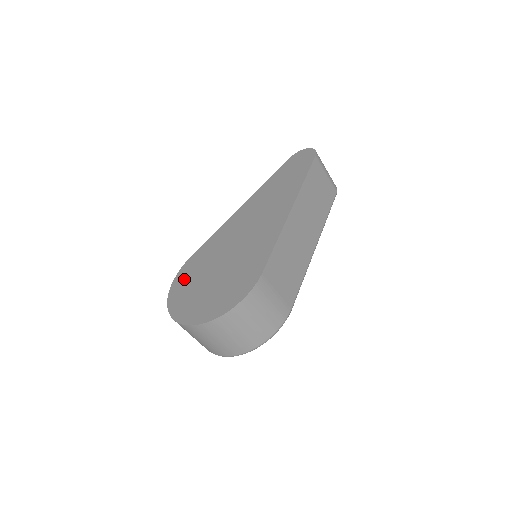
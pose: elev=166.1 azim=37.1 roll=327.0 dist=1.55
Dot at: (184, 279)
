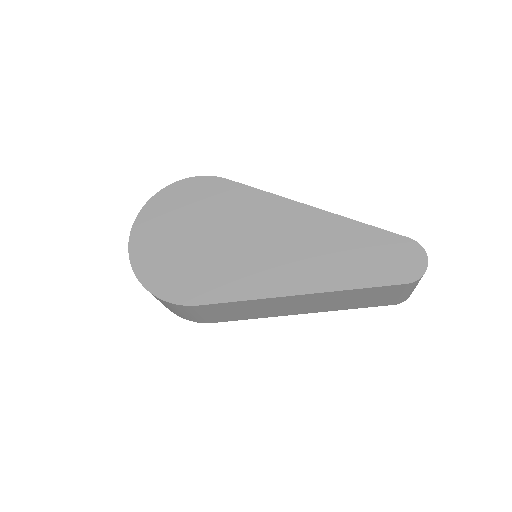
Dot at: (191, 193)
